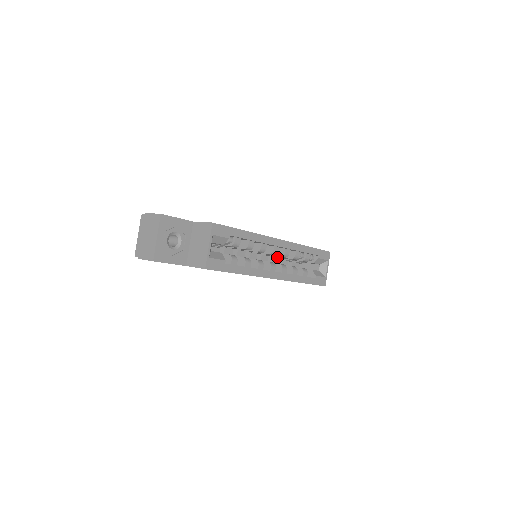
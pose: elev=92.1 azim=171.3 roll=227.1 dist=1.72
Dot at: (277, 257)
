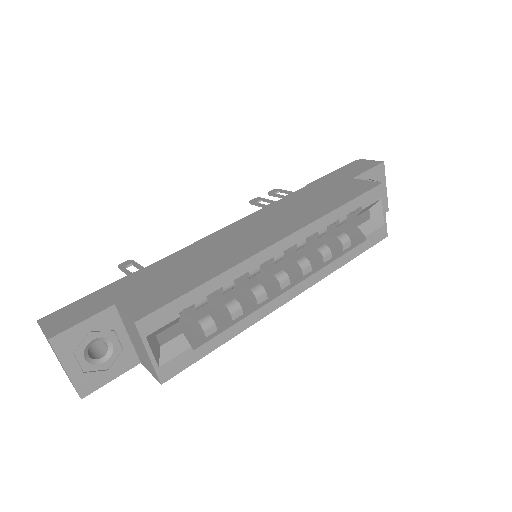
Dot at: occluded
